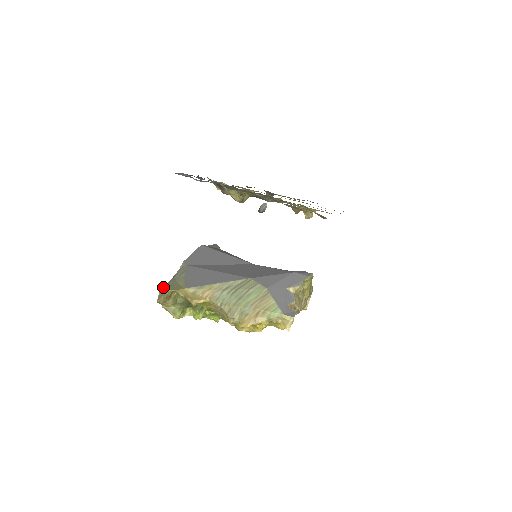
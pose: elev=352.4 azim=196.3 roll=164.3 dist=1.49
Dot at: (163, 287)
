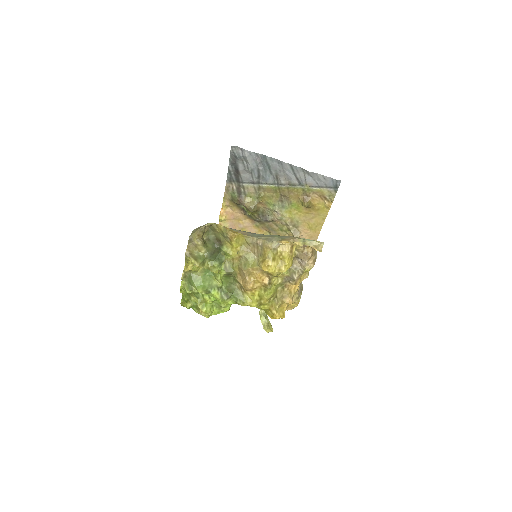
Dot at: occluded
